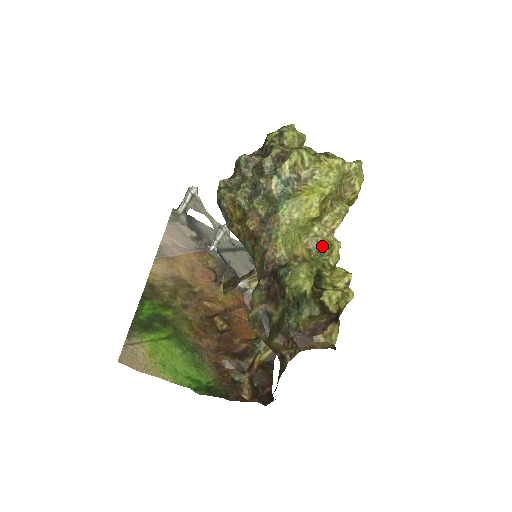
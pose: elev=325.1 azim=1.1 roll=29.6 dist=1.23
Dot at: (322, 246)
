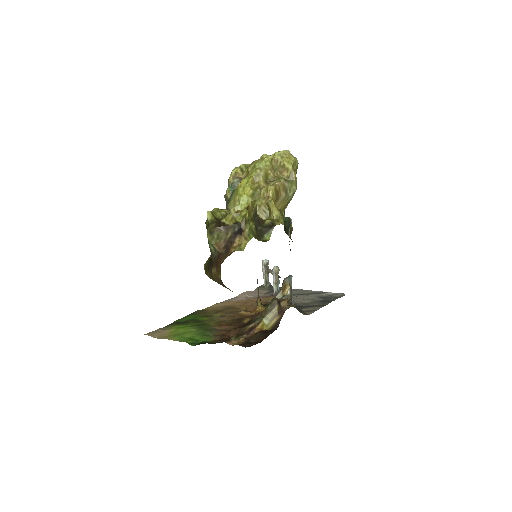
Dot at: (269, 212)
